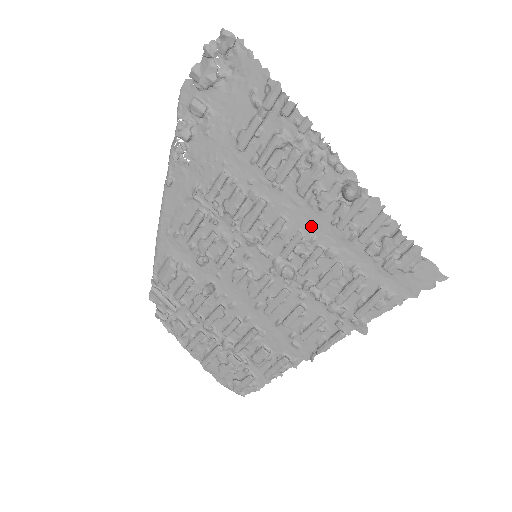
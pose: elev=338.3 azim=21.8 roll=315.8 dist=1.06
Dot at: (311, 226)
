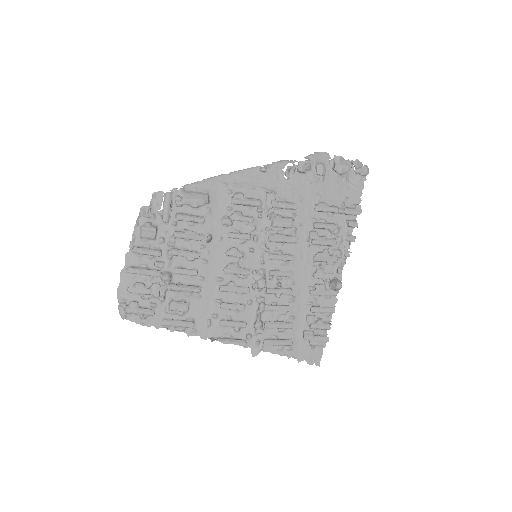
Dot at: (299, 277)
